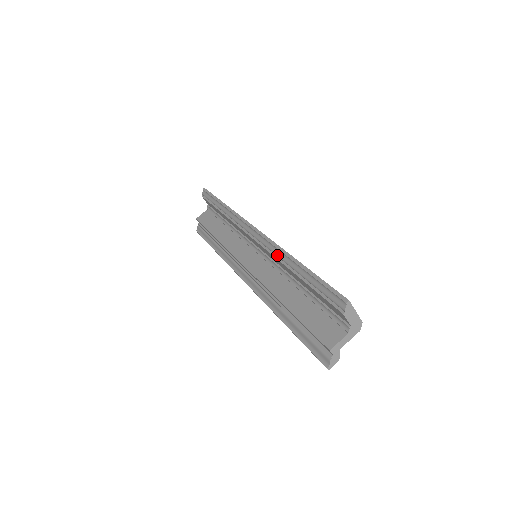
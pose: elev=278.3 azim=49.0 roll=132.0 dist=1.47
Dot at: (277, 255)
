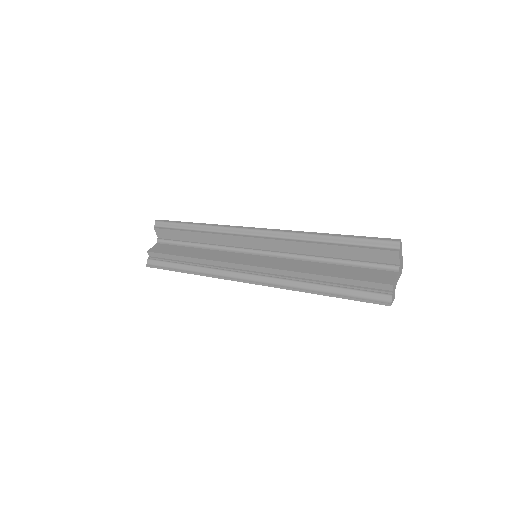
Dot at: (297, 238)
